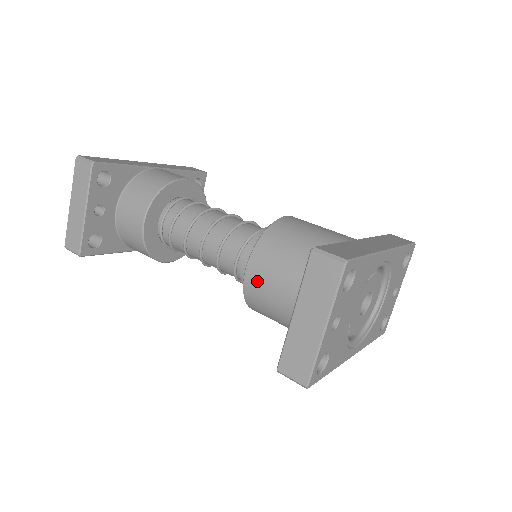
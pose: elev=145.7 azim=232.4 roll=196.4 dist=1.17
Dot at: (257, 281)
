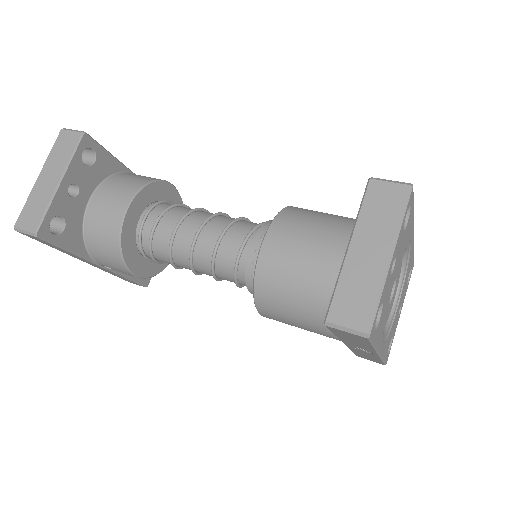
Dot at: (277, 253)
